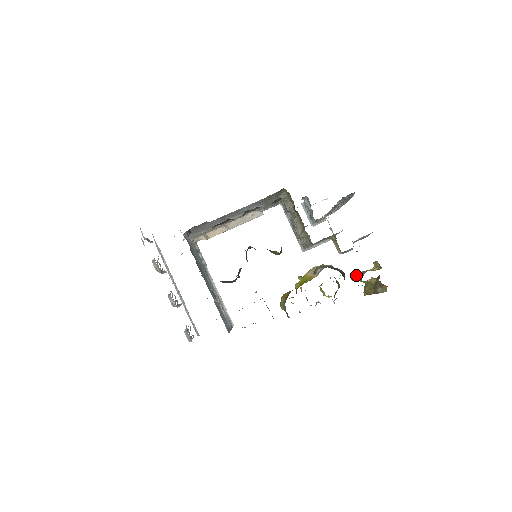
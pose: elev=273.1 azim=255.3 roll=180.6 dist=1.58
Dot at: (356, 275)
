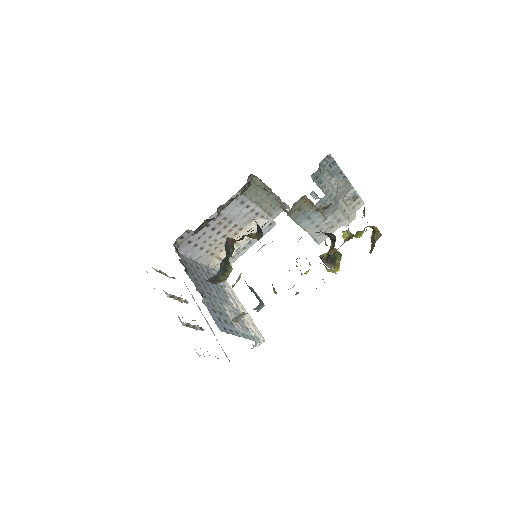
Dot at: (345, 231)
